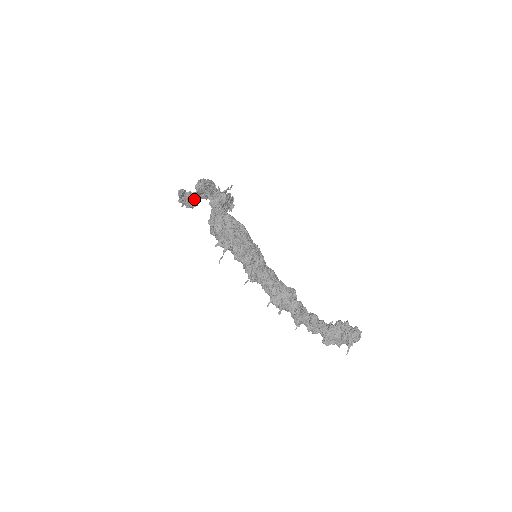
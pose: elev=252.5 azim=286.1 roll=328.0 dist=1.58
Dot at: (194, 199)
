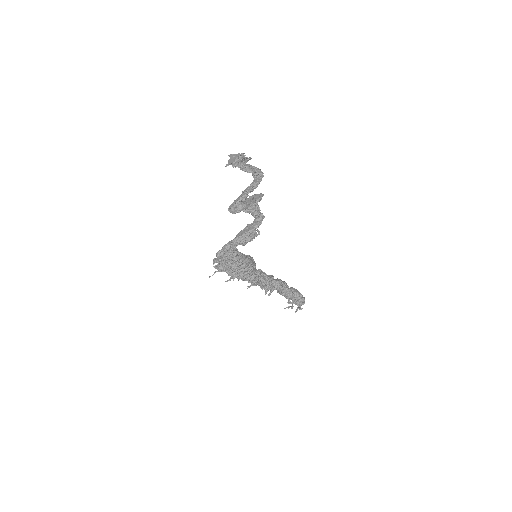
Dot at: occluded
